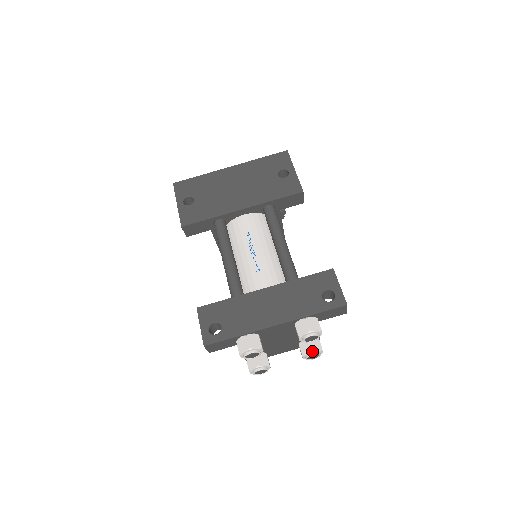
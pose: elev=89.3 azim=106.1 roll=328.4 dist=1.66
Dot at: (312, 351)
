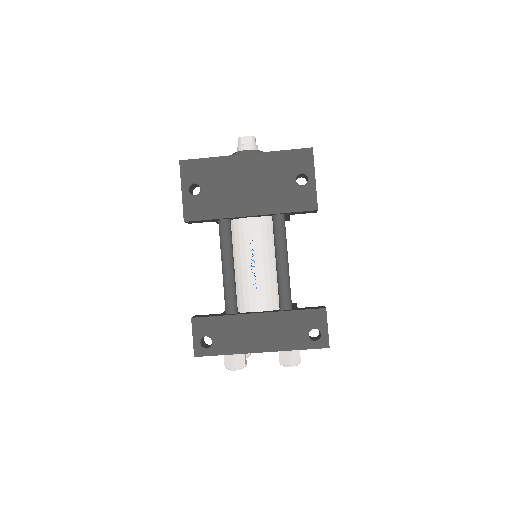
Dot at: occluded
